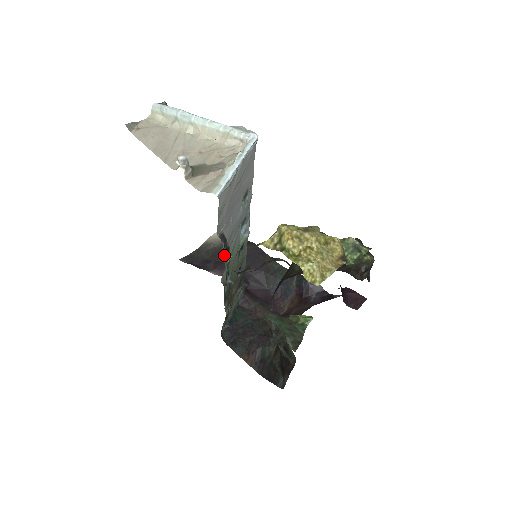
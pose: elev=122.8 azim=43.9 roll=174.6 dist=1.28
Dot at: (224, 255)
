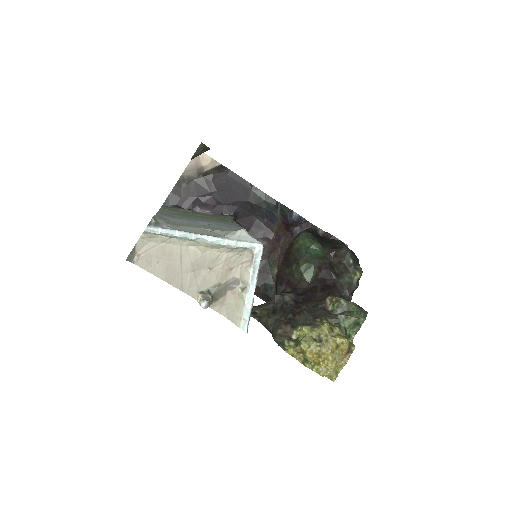
Dot at: occluded
